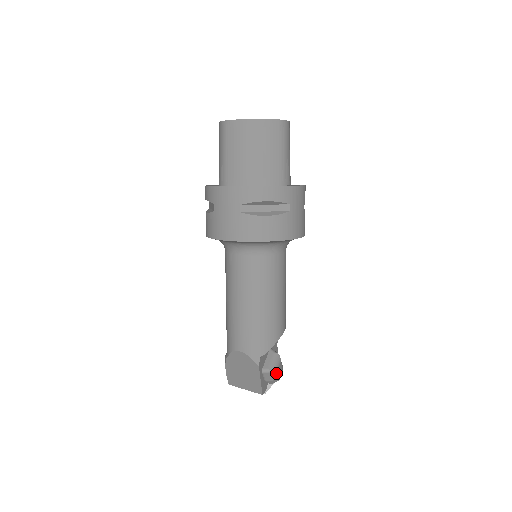
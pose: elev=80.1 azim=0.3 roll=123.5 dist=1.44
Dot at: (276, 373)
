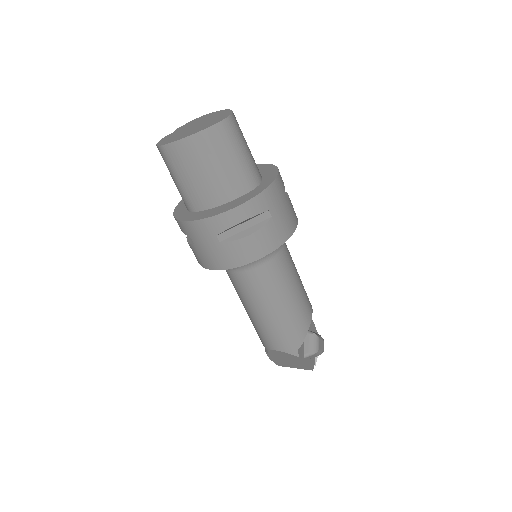
Dot at: (318, 352)
